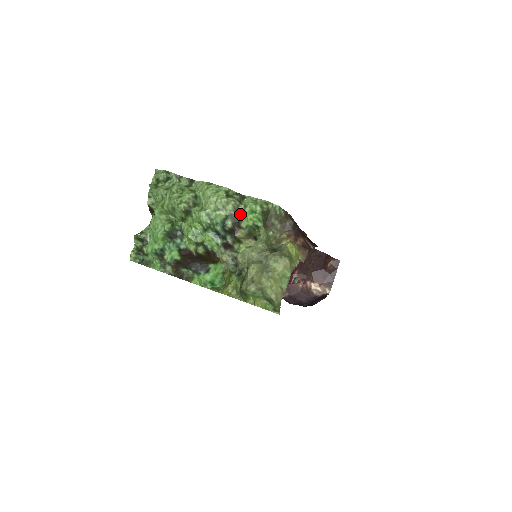
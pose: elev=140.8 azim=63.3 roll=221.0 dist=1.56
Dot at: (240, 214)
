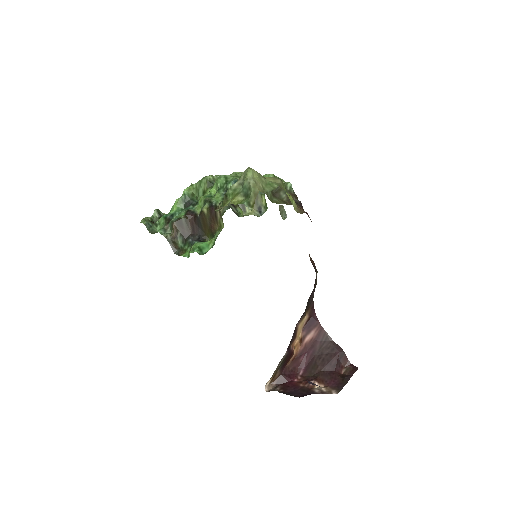
Dot at: occluded
